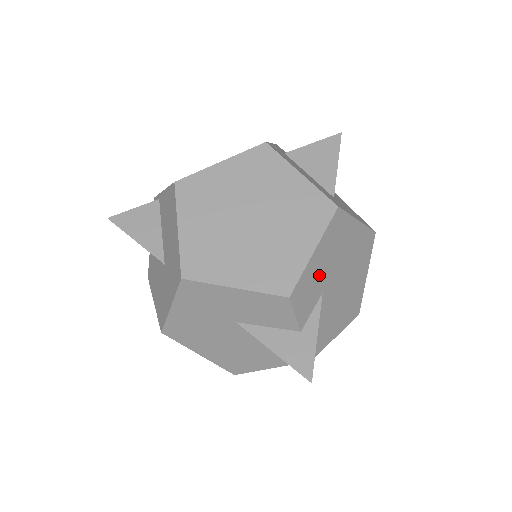
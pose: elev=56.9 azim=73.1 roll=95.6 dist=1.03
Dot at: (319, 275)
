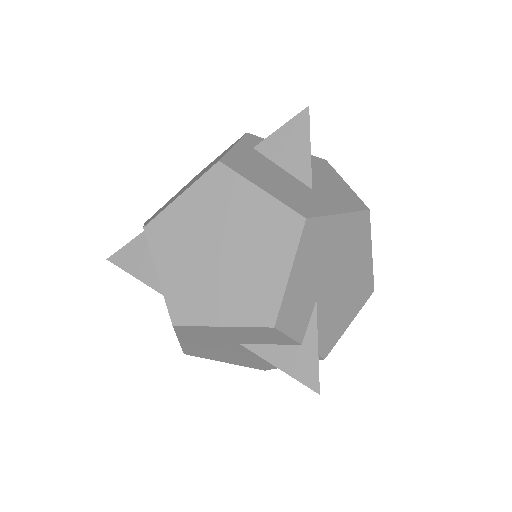
Dot at: (305, 289)
